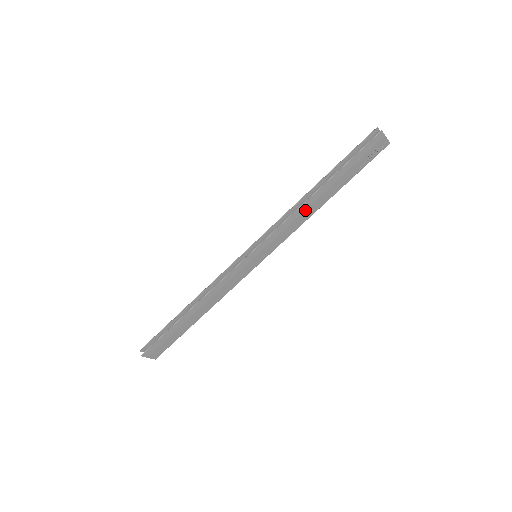
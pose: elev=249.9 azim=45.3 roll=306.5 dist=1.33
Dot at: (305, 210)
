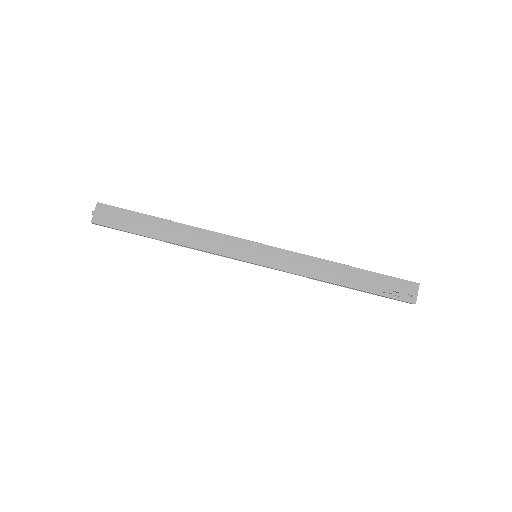
Dot at: (323, 268)
